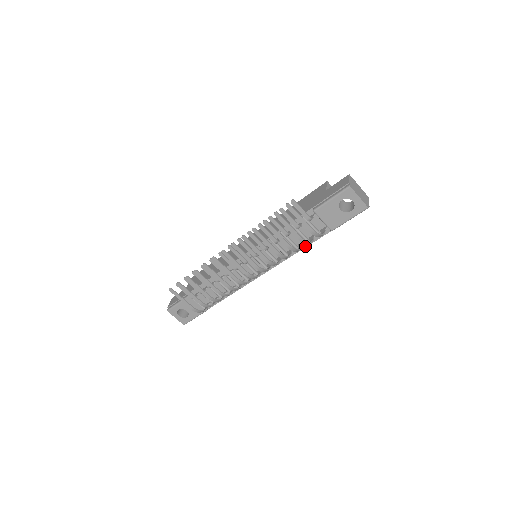
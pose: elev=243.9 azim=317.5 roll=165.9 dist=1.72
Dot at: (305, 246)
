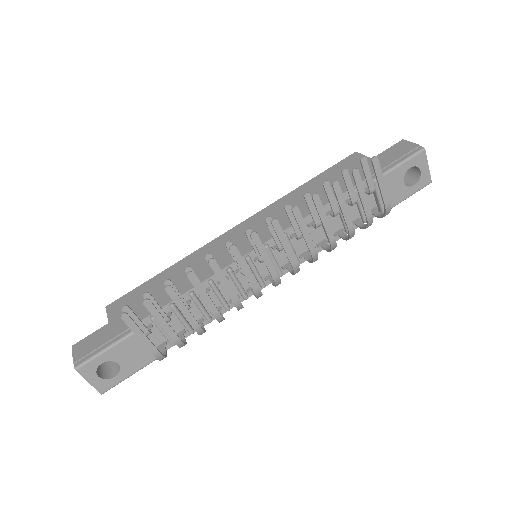
Dot at: occluded
